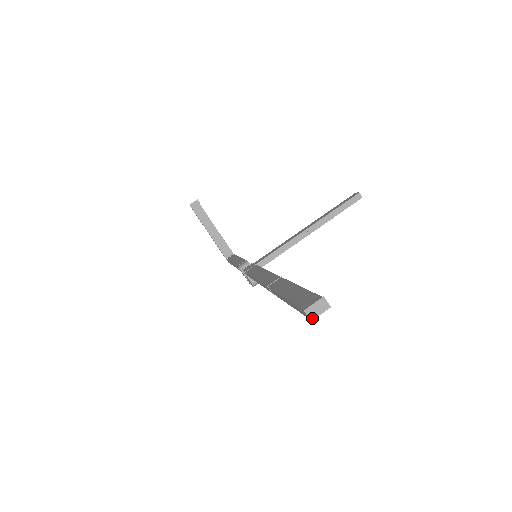
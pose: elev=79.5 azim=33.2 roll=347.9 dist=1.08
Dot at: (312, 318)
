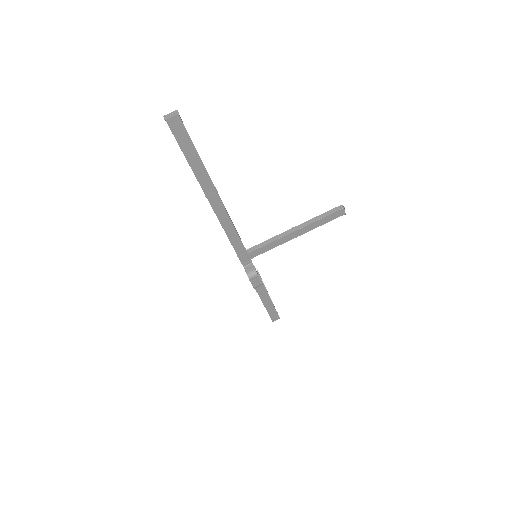
Dot at: (166, 119)
